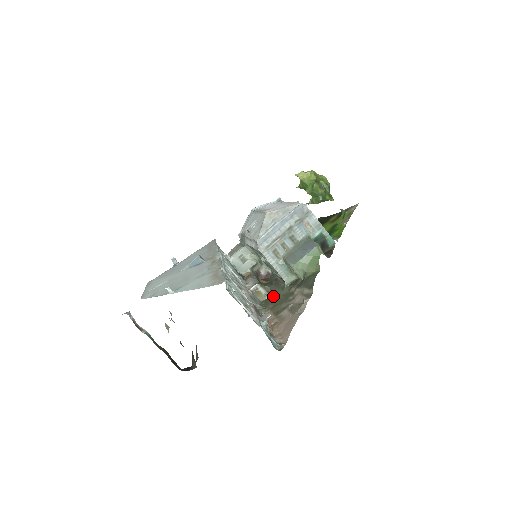
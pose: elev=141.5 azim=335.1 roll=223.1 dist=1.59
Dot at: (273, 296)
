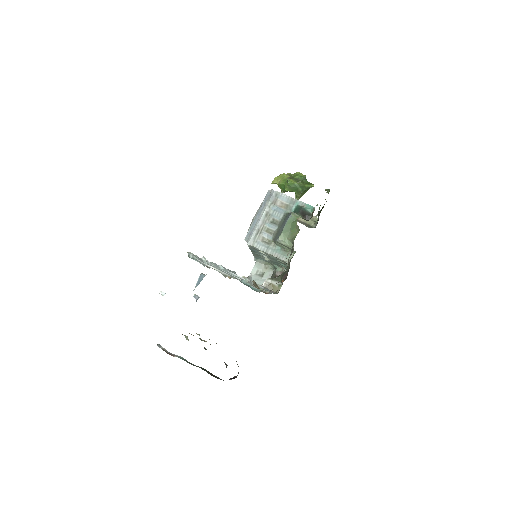
Dot at: (281, 280)
